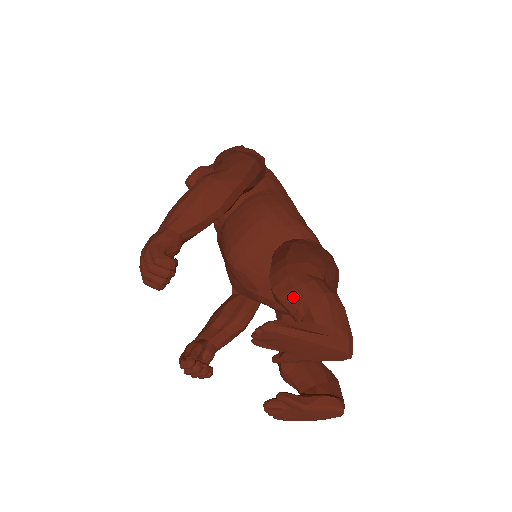
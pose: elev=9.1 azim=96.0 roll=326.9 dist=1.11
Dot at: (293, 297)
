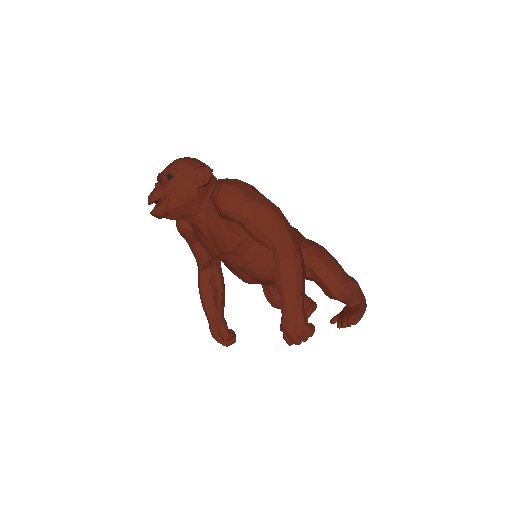
Dot at: (350, 297)
